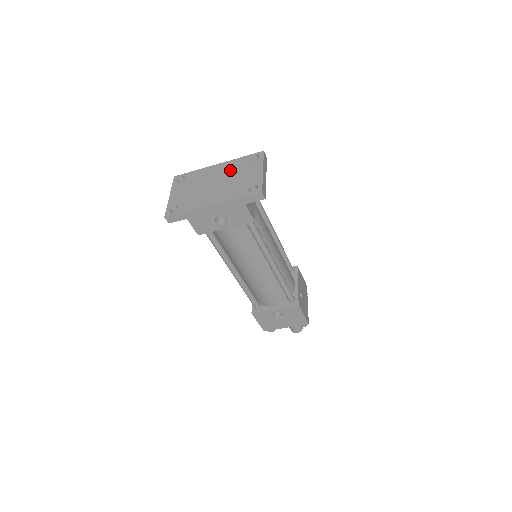
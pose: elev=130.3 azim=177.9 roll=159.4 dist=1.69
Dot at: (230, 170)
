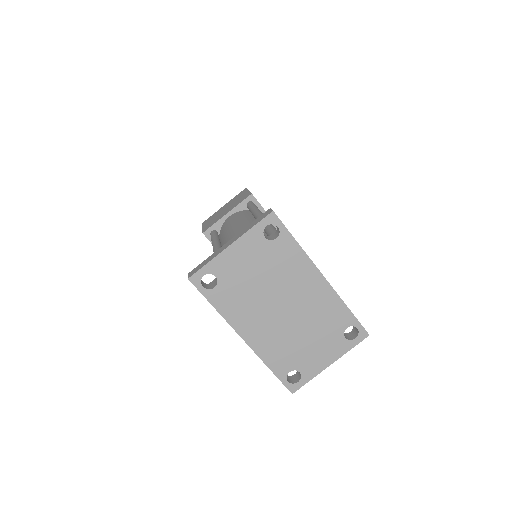
Dot at: (317, 312)
